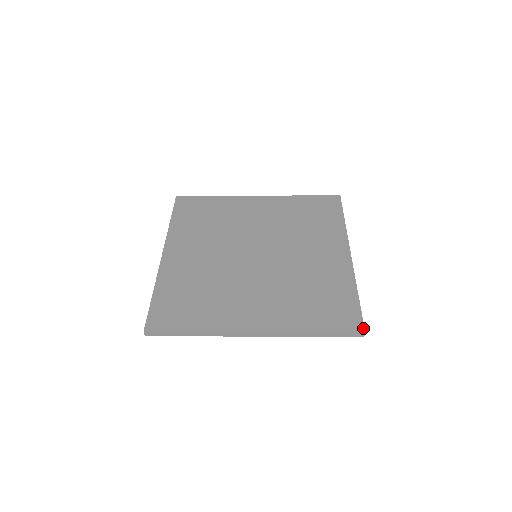
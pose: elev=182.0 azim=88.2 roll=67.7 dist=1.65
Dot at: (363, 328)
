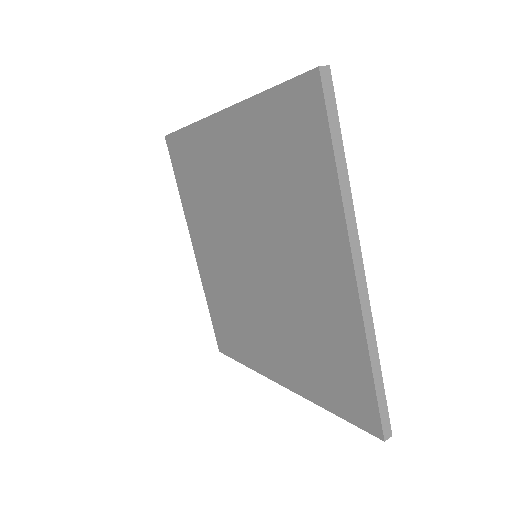
Dot at: (381, 433)
